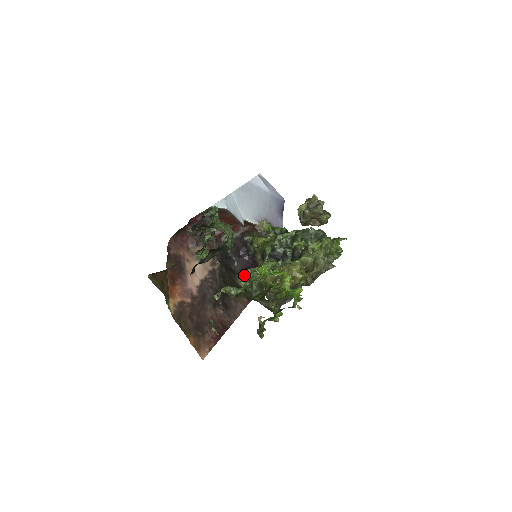
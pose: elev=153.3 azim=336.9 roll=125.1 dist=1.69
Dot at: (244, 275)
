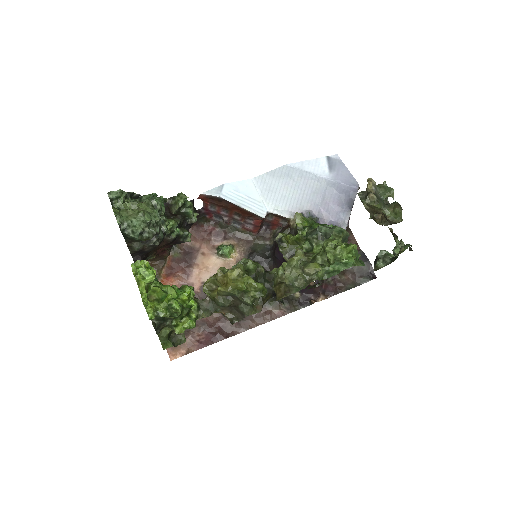
Dot at: occluded
